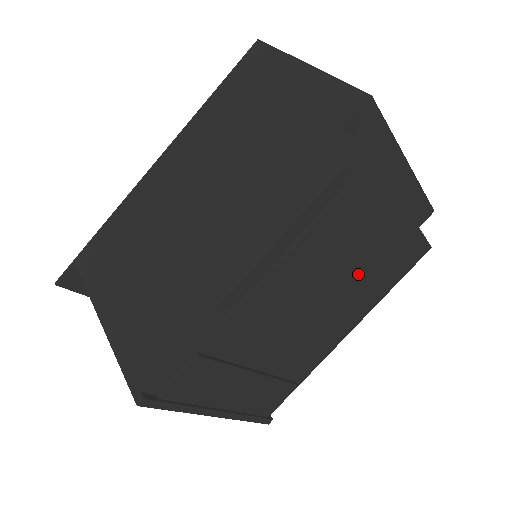
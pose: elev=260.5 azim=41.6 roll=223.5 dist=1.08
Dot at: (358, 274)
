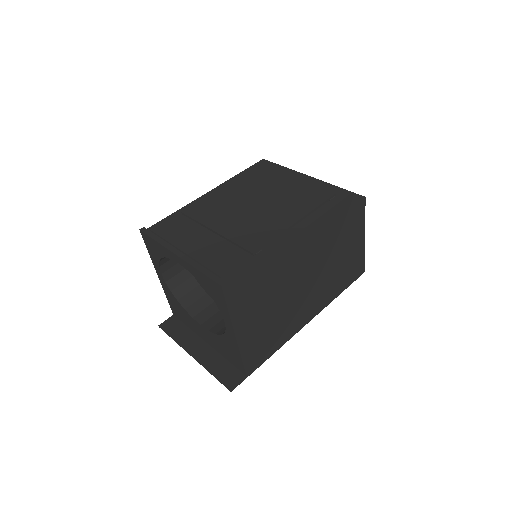
Dot at: (281, 196)
